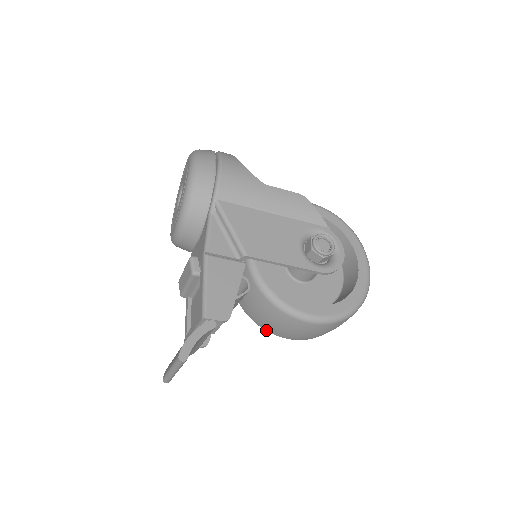
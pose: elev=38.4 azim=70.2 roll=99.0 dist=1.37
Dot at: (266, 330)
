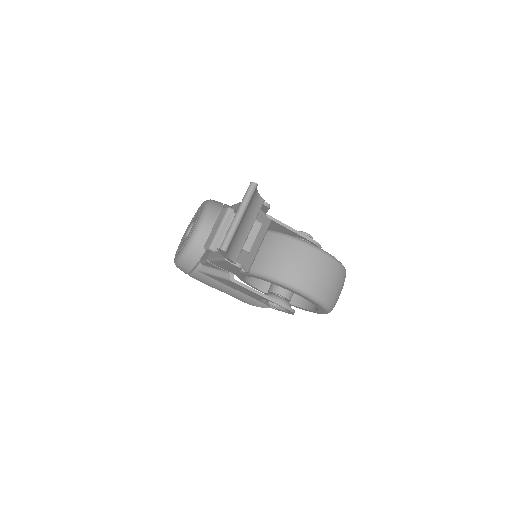
Dot at: (284, 280)
